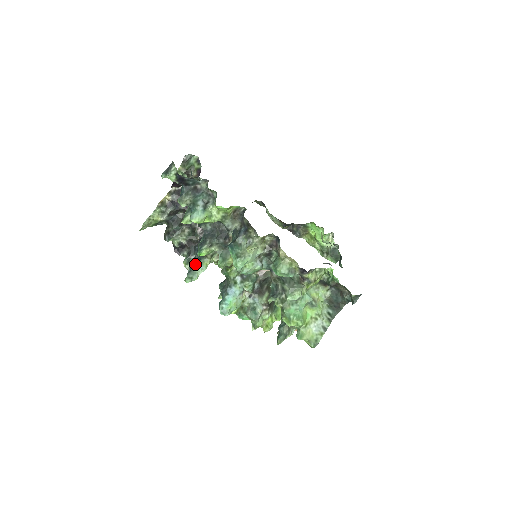
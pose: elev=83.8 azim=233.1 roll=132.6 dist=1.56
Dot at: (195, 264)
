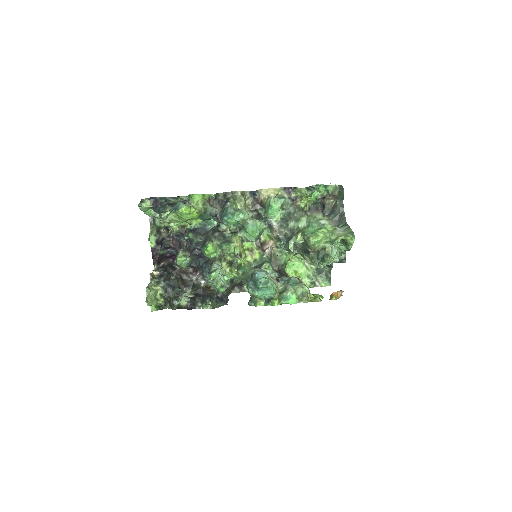
Dot at: (210, 268)
